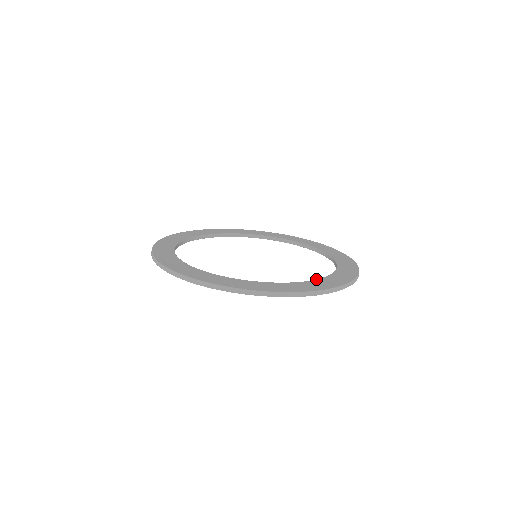
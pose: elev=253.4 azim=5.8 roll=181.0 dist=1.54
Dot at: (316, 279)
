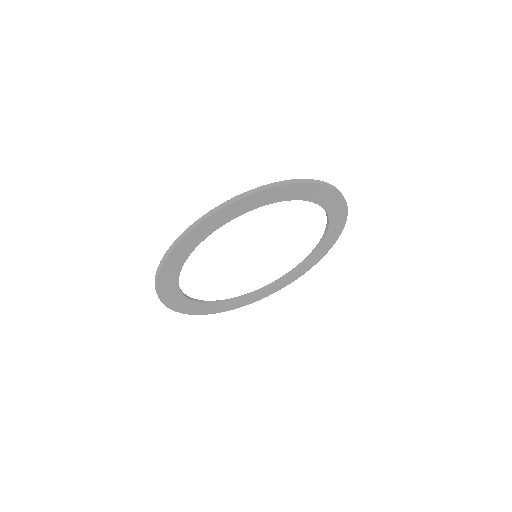
Dot at: (324, 231)
